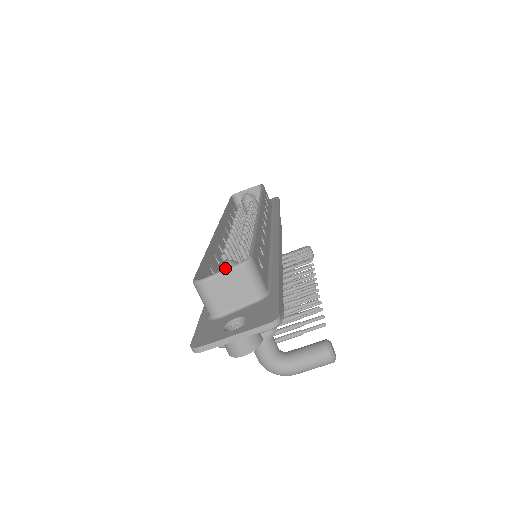
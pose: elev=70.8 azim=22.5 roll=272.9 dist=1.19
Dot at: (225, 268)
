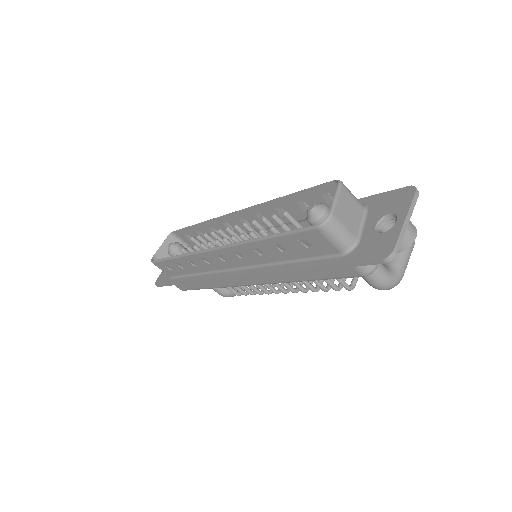
Dot at: (319, 209)
